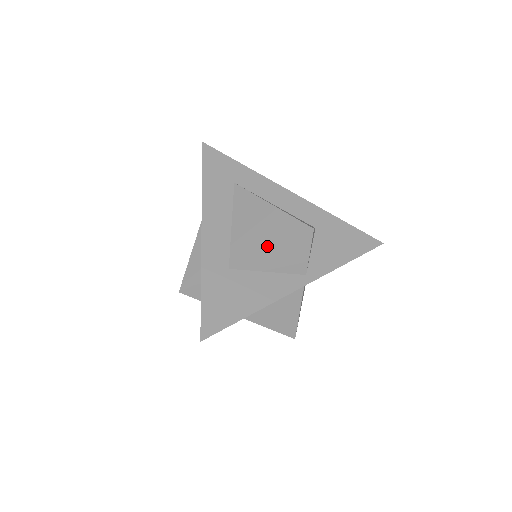
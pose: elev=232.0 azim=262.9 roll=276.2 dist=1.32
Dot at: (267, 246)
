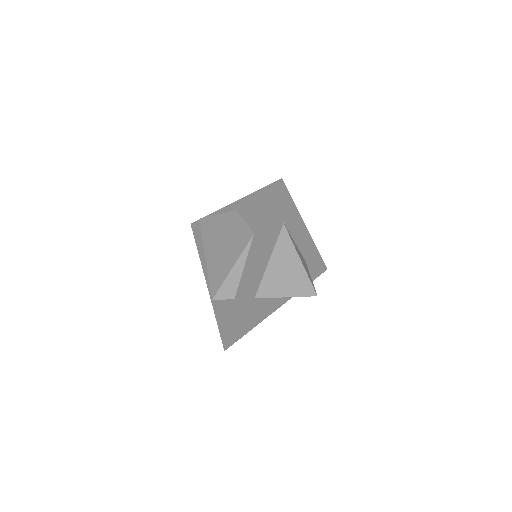
Dot at: (286, 294)
